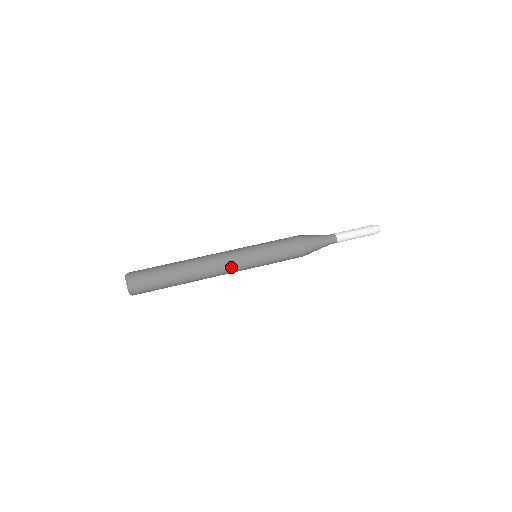
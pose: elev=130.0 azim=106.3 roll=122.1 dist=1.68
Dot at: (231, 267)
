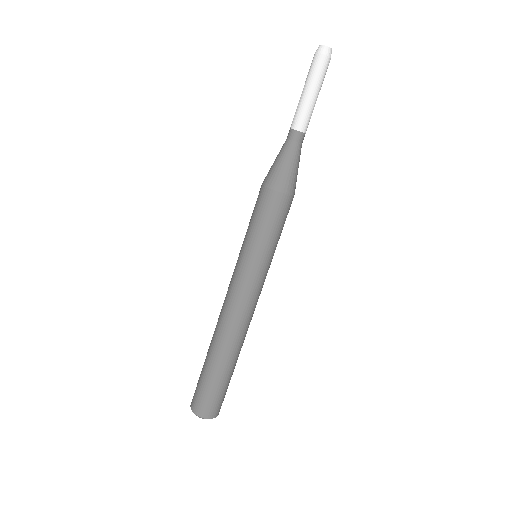
Dot at: (256, 300)
